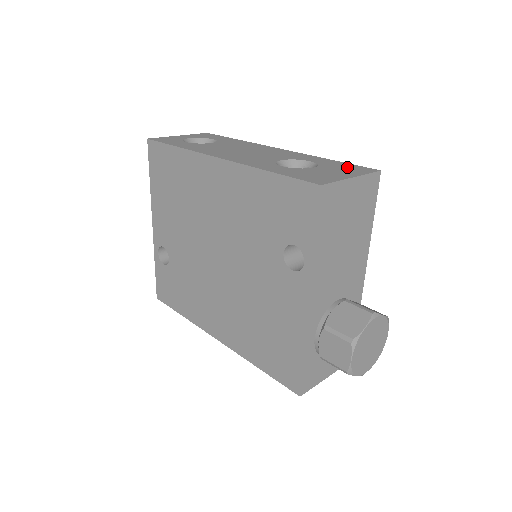
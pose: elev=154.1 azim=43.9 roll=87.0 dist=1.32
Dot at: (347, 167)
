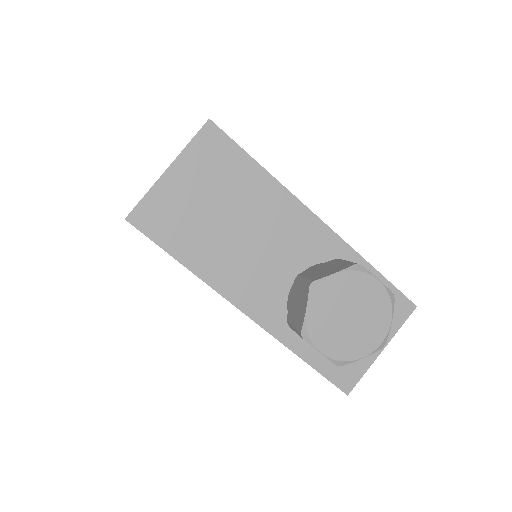
Dot at: occluded
